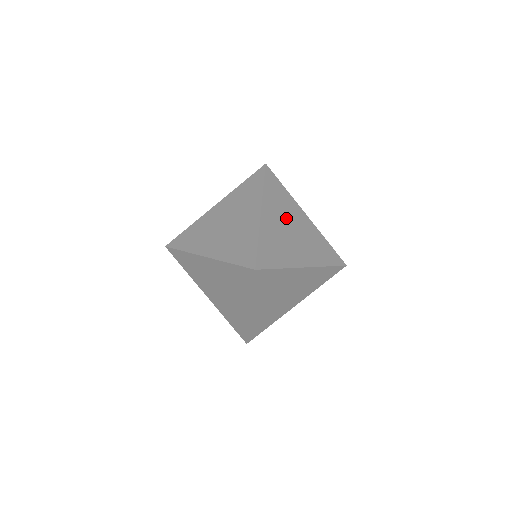
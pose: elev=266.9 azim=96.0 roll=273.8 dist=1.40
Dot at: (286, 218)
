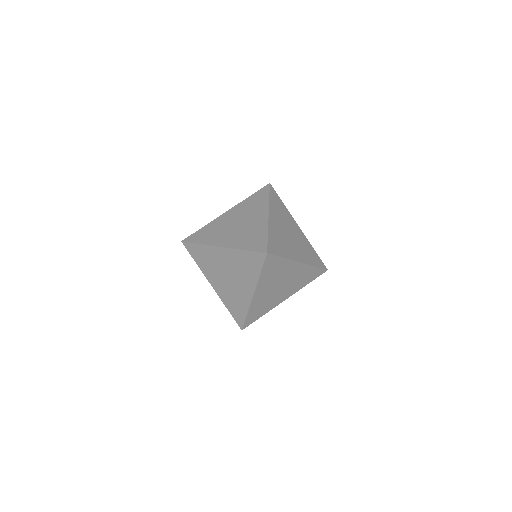
Dot at: (277, 282)
